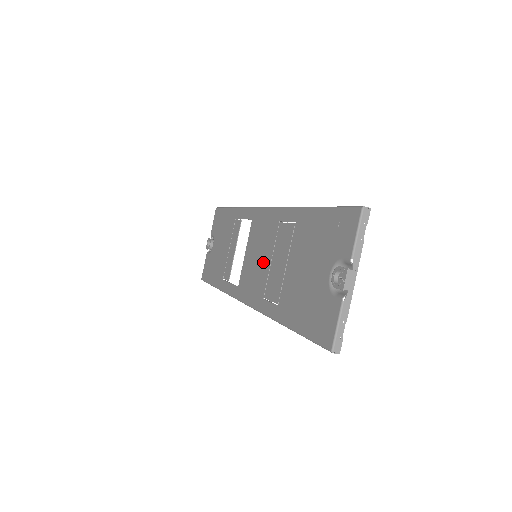
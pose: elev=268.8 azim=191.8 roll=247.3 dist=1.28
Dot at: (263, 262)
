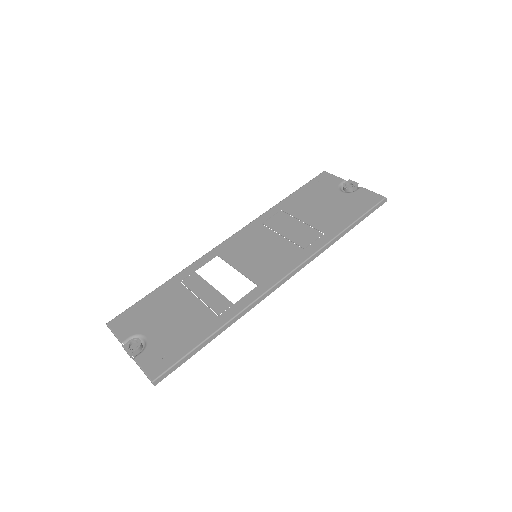
Dot at: (273, 245)
